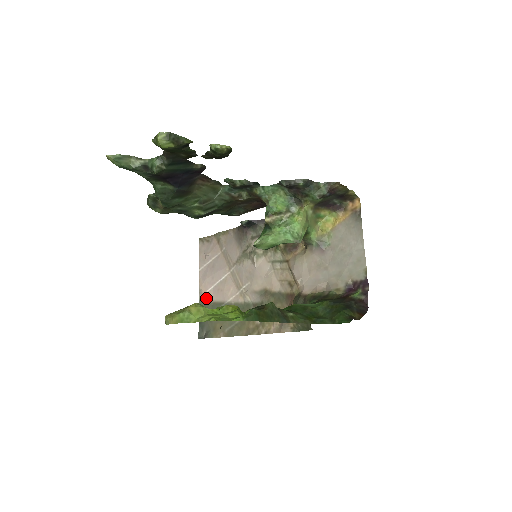
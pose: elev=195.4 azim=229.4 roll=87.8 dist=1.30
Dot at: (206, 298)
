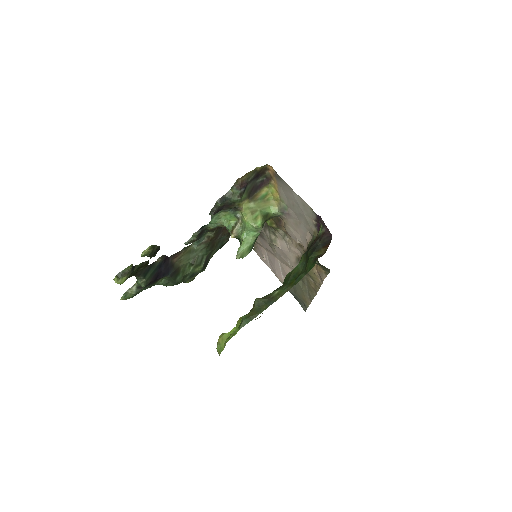
Dot at: occluded
